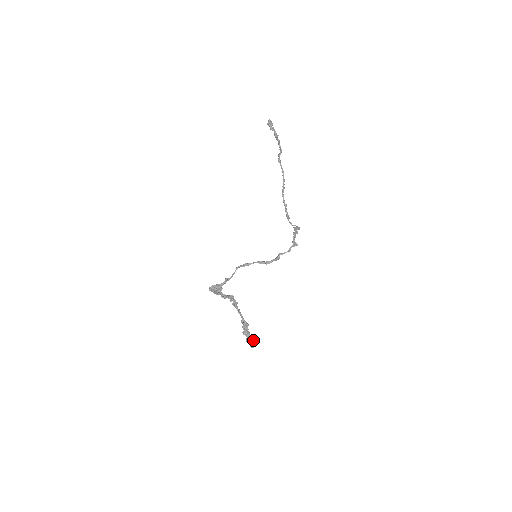
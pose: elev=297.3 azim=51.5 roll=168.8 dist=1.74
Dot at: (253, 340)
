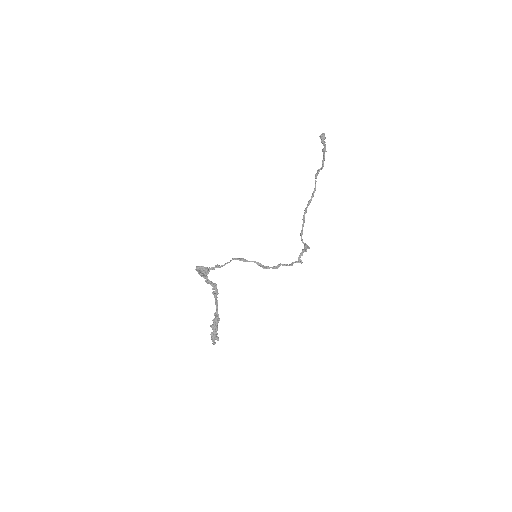
Dot at: (218, 337)
